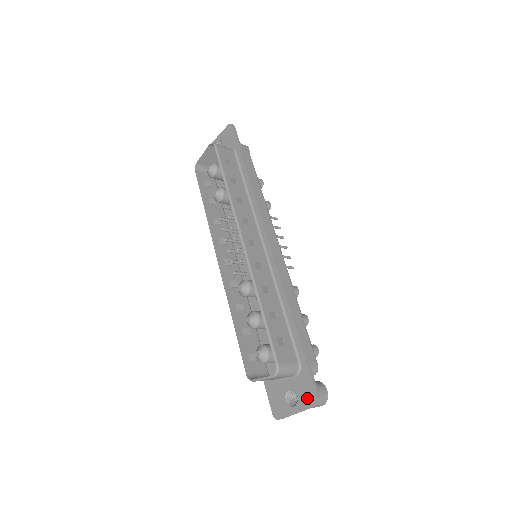
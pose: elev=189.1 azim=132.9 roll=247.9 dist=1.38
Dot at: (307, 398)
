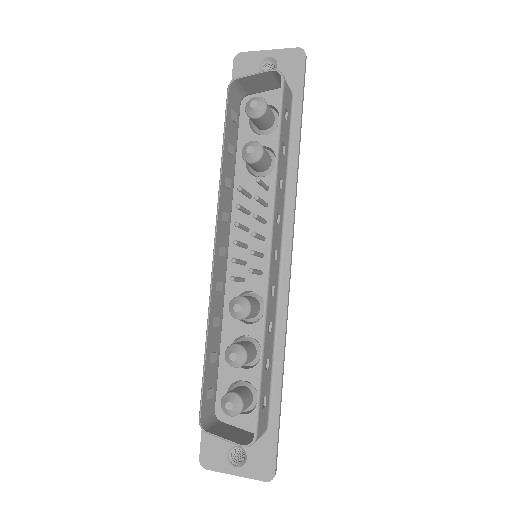
Dot at: (260, 469)
